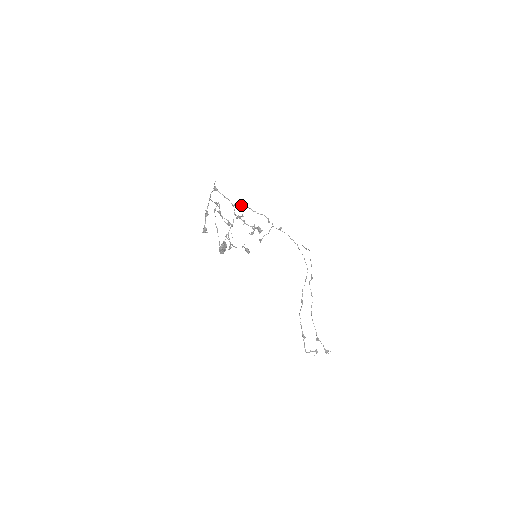
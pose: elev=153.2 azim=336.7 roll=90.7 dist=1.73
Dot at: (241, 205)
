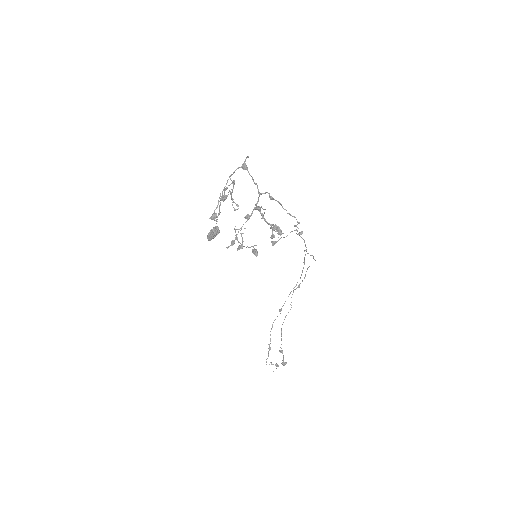
Dot at: (273, 198)
